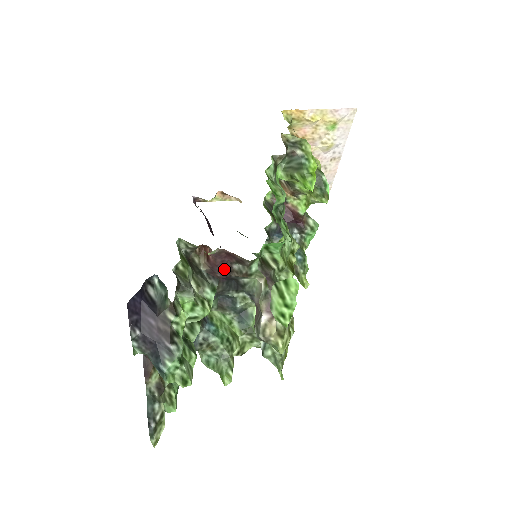
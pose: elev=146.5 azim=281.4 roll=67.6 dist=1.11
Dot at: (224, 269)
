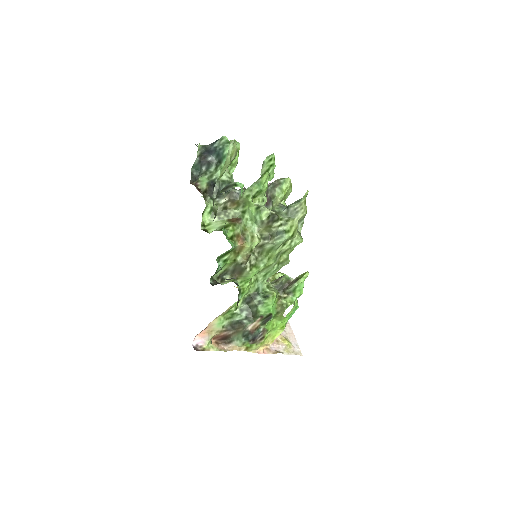
Dot at: occluded
